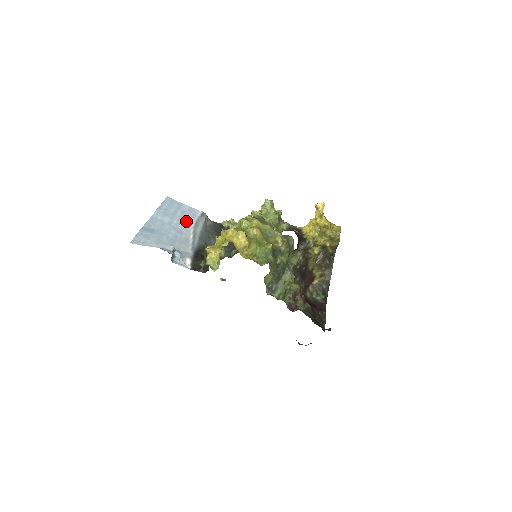
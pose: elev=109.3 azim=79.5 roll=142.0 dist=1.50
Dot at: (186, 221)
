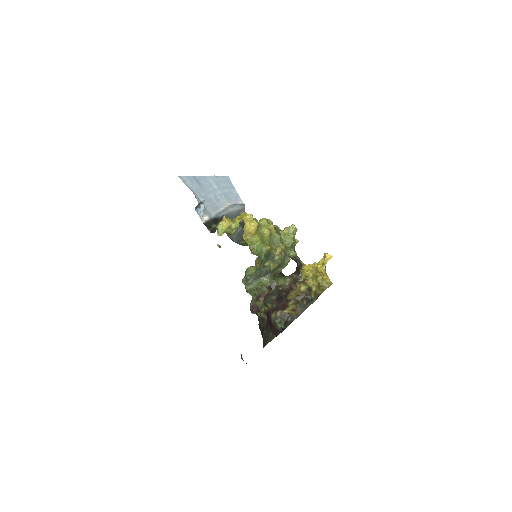
Dot at: (227, 198)
